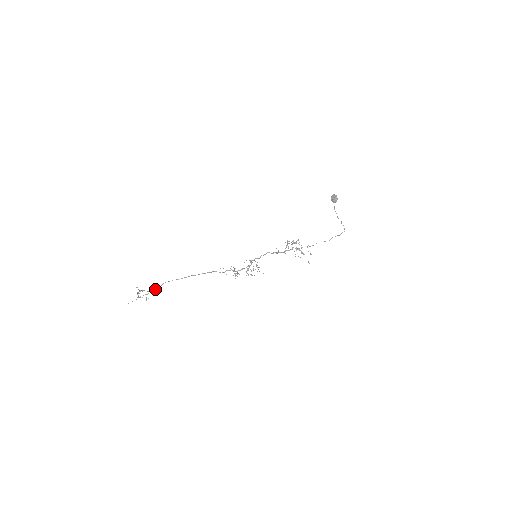
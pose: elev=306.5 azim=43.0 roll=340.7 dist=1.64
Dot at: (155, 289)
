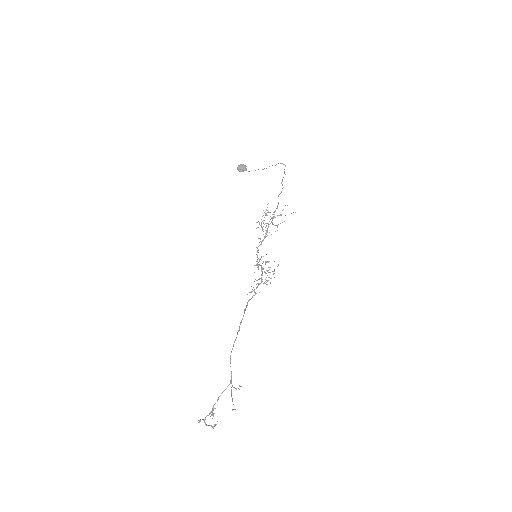
Dot at: (231, 373)
